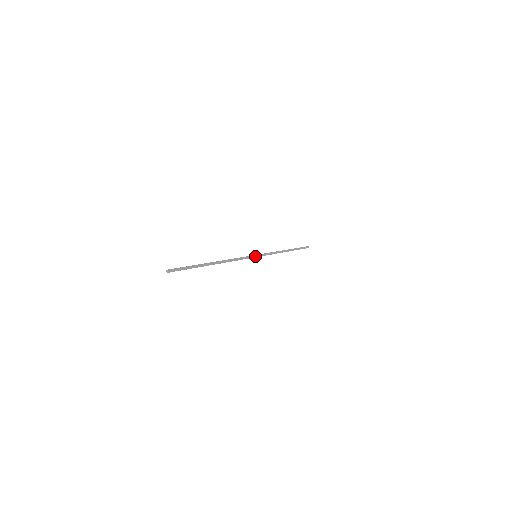
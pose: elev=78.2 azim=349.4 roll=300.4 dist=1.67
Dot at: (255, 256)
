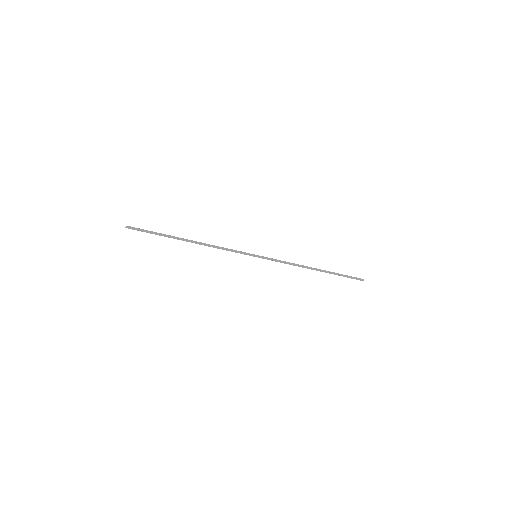
Dot at: (254, 255)
